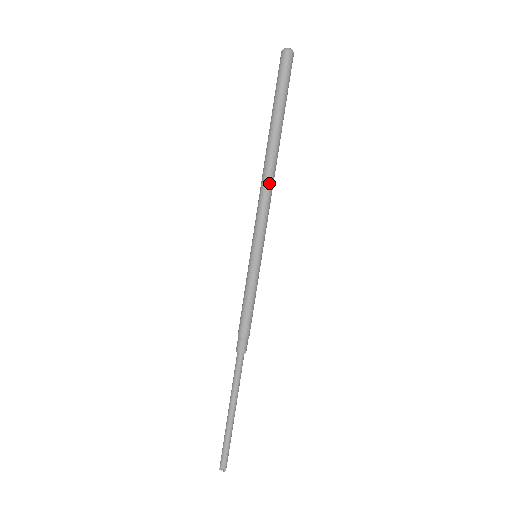
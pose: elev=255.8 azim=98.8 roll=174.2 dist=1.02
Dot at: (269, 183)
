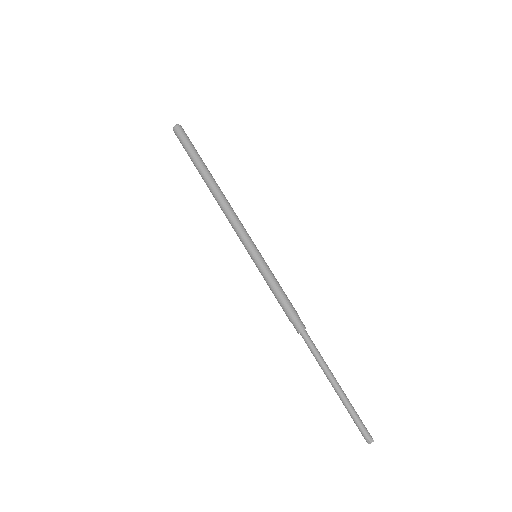
Dot at: (224, 205)
